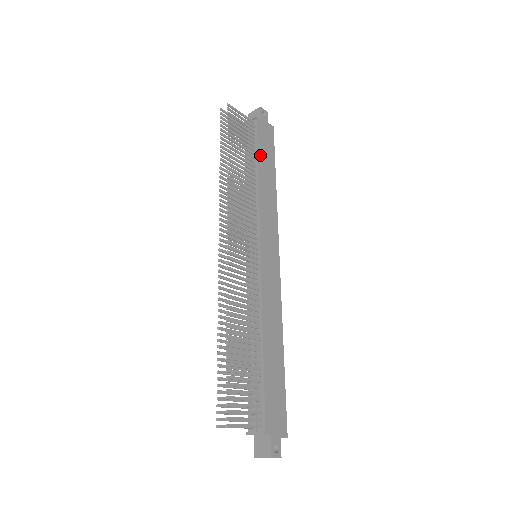
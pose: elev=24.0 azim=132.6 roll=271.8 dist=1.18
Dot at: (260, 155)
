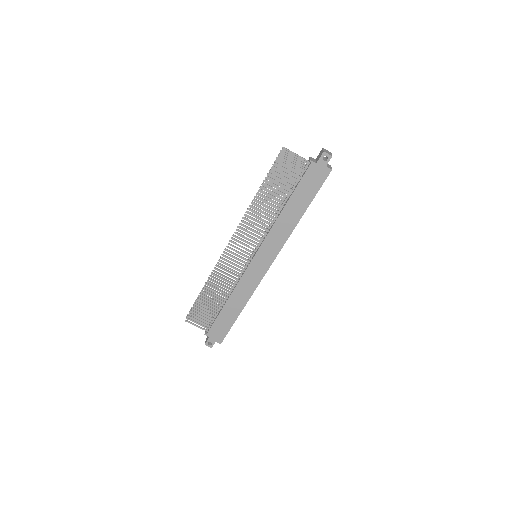
Dot at: (295, 194)
